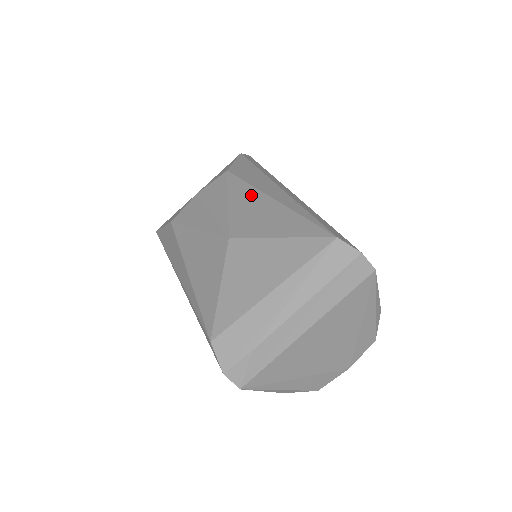
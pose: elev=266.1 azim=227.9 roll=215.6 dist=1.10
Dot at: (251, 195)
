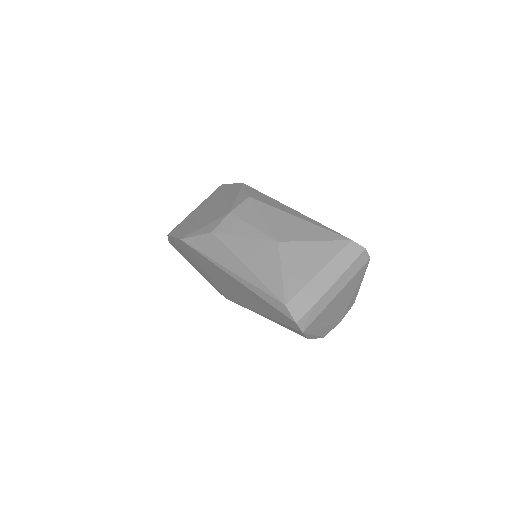
Dot at: (279, 214)
